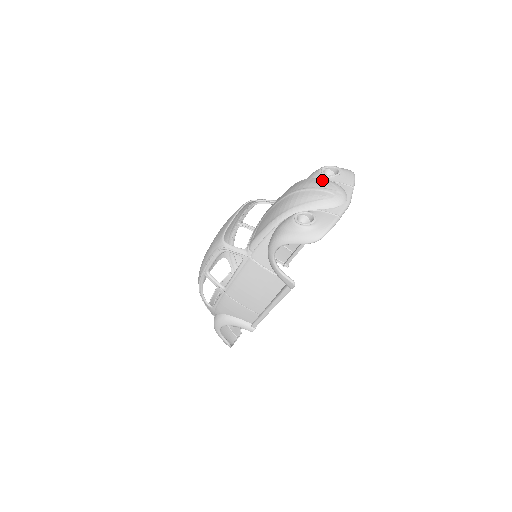
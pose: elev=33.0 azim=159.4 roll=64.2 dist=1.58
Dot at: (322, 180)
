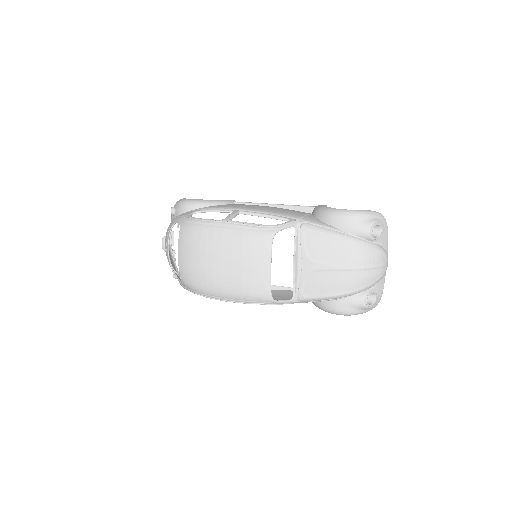
Dot at: (376, 251)
